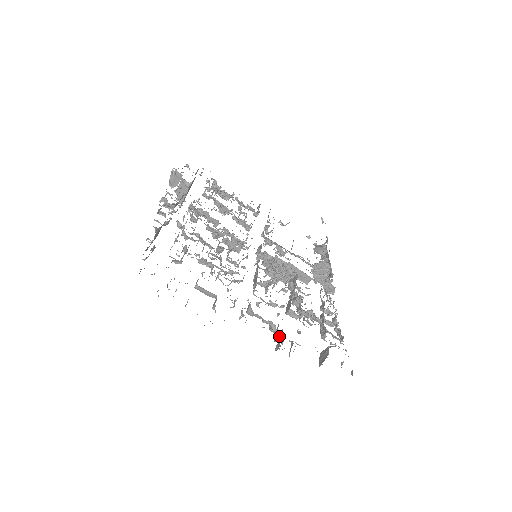
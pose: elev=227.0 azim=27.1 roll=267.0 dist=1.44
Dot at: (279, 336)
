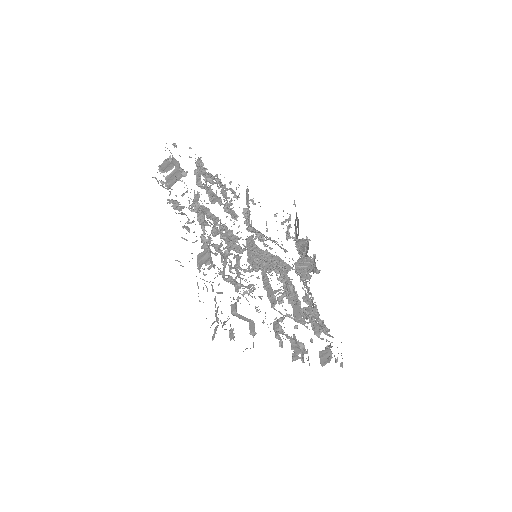
Dot at: (303, 351)
